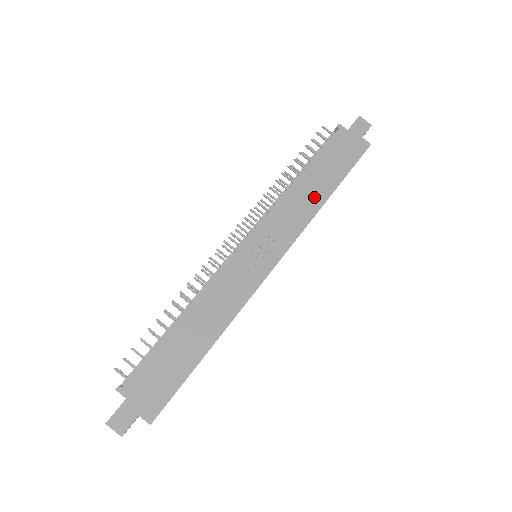
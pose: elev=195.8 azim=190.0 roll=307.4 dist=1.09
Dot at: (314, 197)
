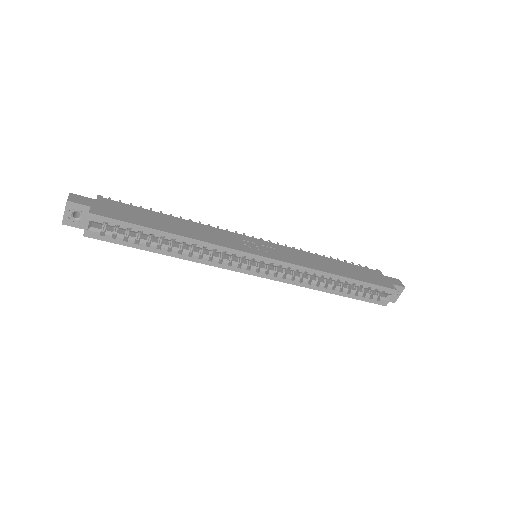
Dot at: (328, 267)
